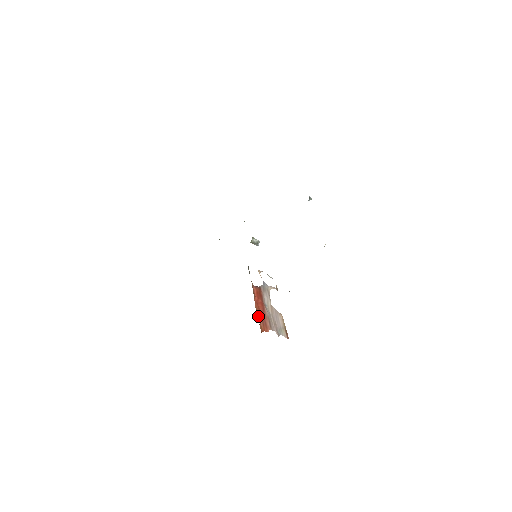
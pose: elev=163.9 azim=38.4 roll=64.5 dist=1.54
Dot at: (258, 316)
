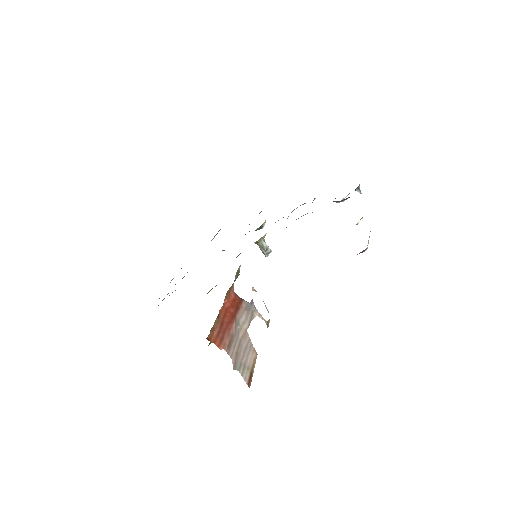
Dot at: (216, 319)
